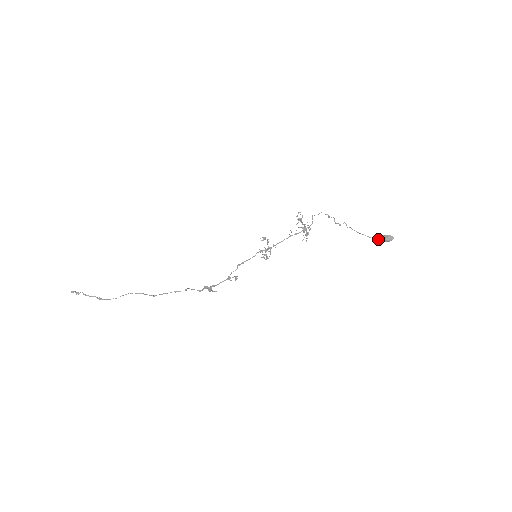
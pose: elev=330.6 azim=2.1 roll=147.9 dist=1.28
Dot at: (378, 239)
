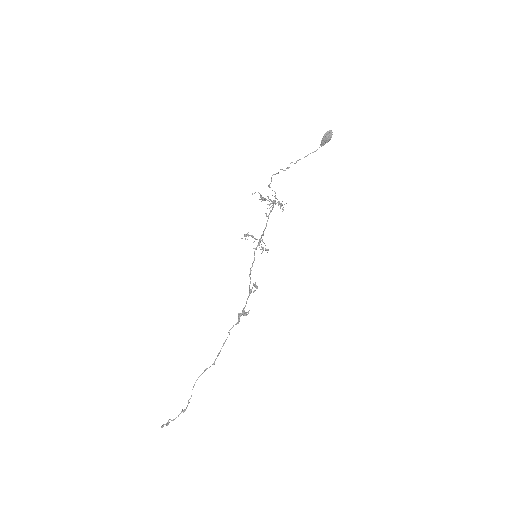
Dot at: (322, 145)
